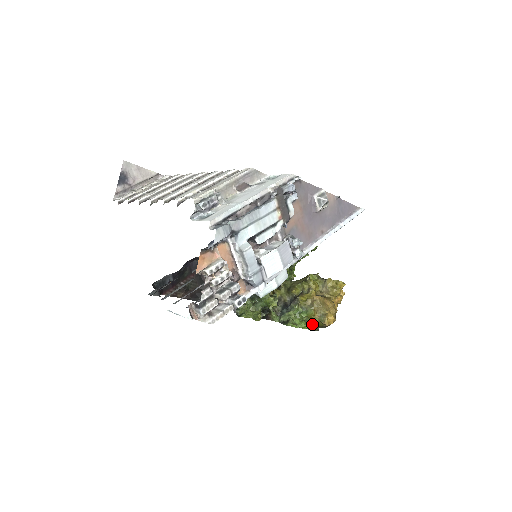
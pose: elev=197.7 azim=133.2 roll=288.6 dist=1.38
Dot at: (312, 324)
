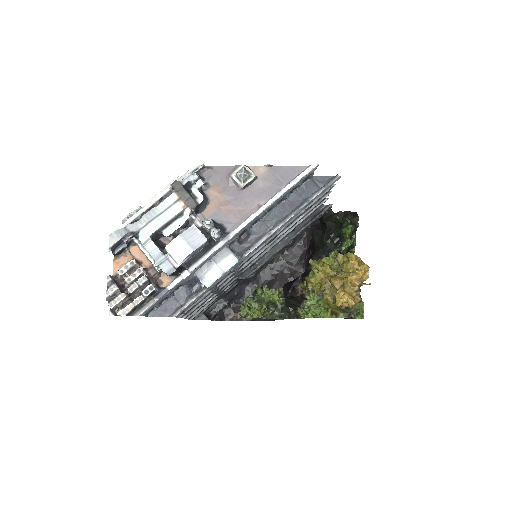
Dot at: (334, 311)
